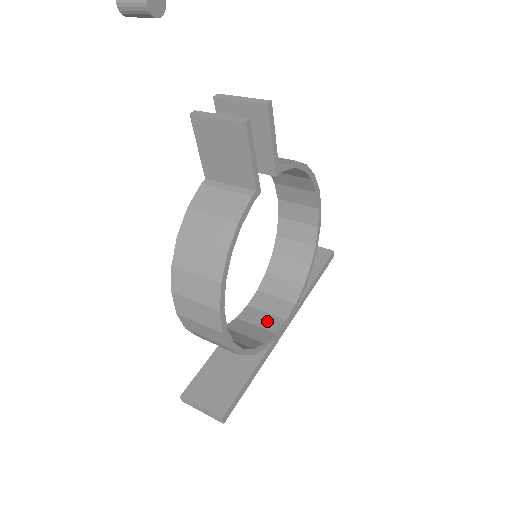
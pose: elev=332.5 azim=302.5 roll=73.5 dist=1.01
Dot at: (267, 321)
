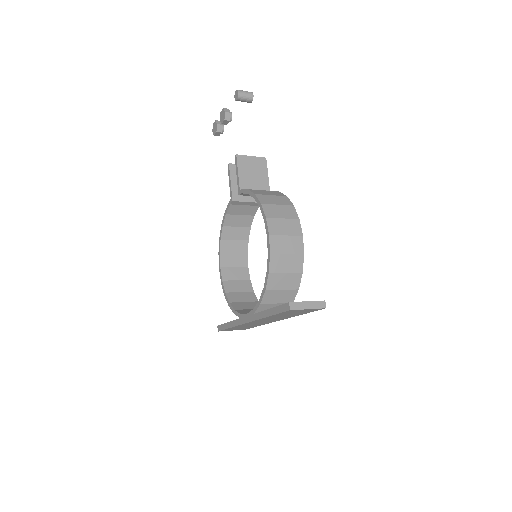
Dot at: occluded
